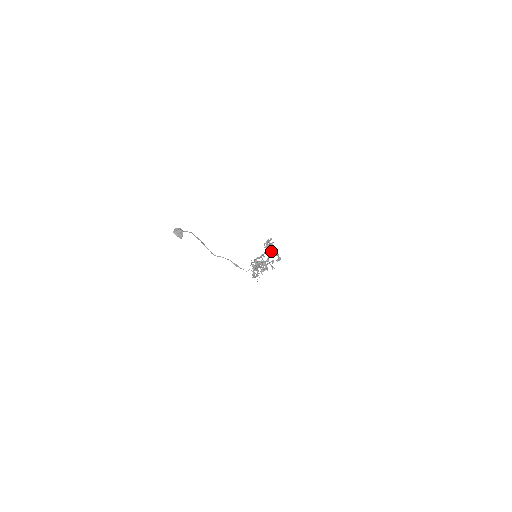
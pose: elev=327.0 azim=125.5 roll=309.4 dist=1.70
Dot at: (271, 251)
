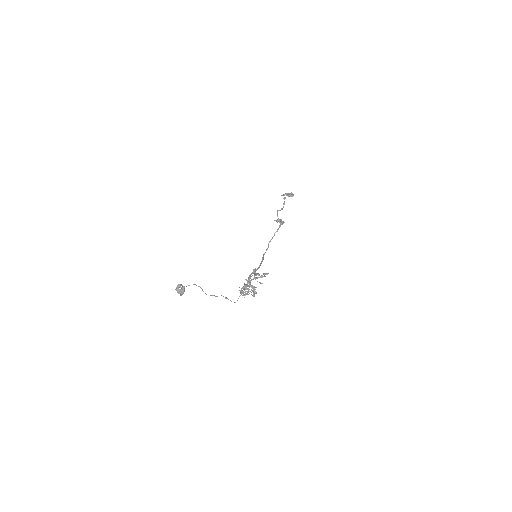
Dot at: occluded
